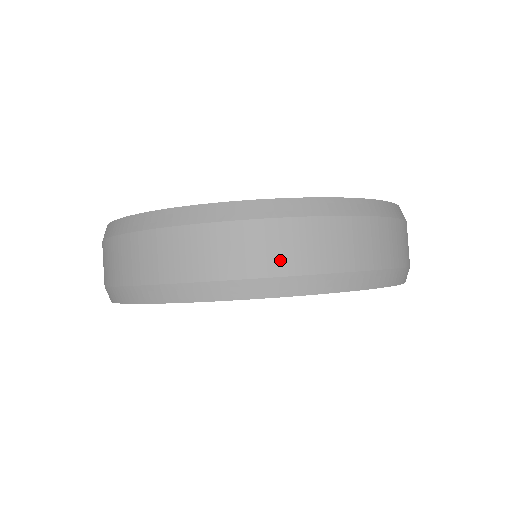
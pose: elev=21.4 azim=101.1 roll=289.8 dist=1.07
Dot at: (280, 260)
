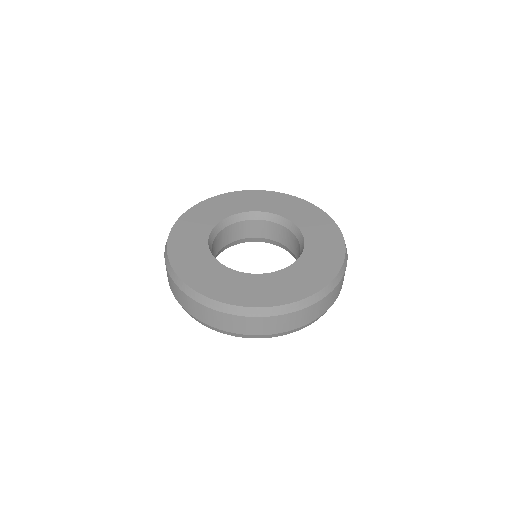
Dot at: (295, 325)
